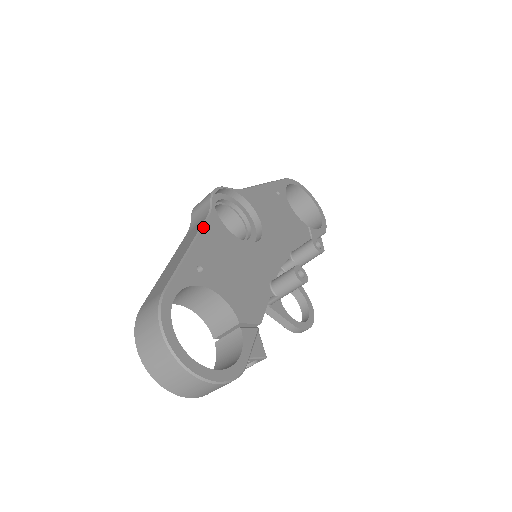
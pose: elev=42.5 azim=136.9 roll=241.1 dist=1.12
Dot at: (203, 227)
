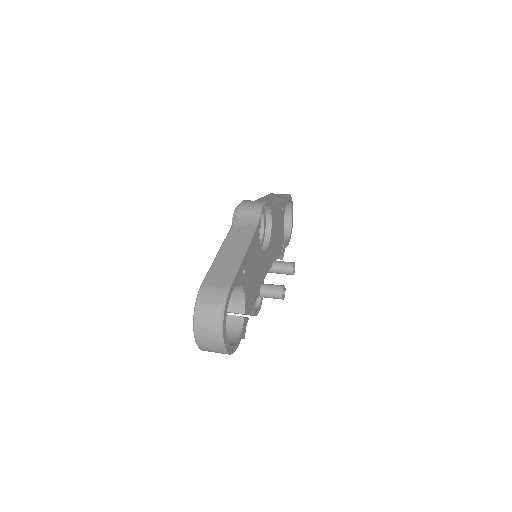
Dot at: (253, 238)
